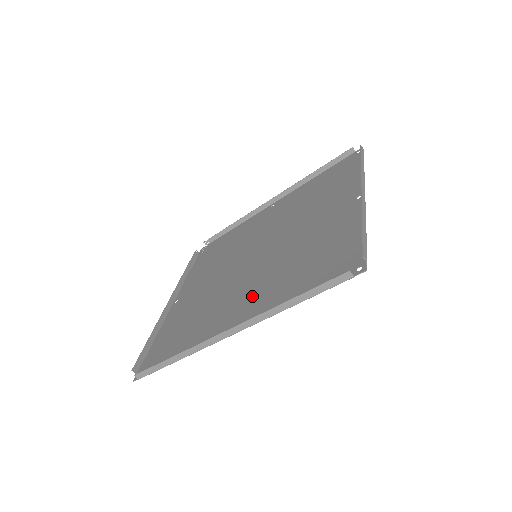
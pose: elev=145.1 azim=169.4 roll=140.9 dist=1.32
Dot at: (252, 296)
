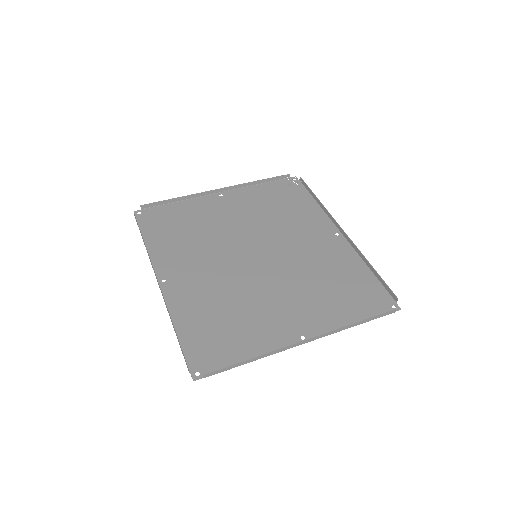
Dot at: (199, 281)
